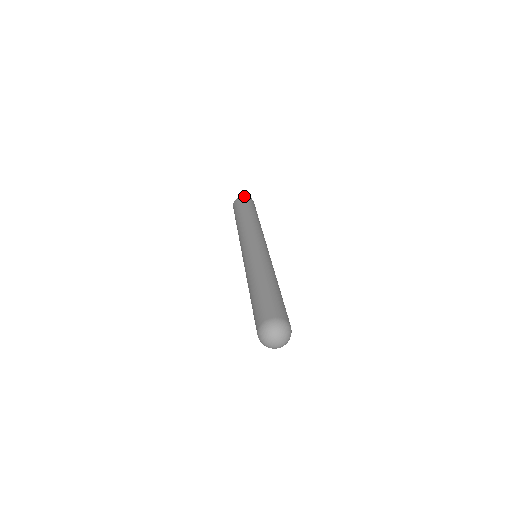
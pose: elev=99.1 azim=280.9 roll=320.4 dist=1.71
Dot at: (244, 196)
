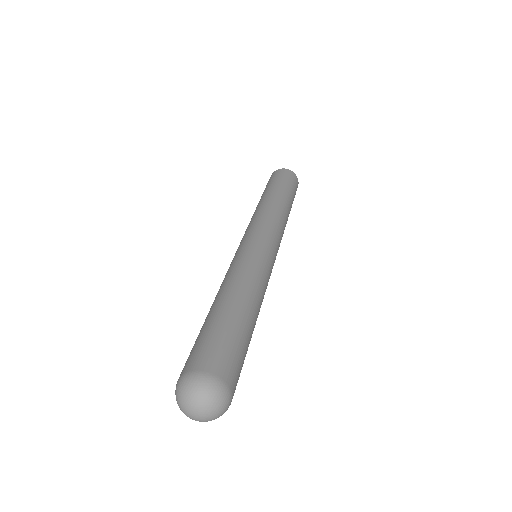
Dot at: (294, 173)
